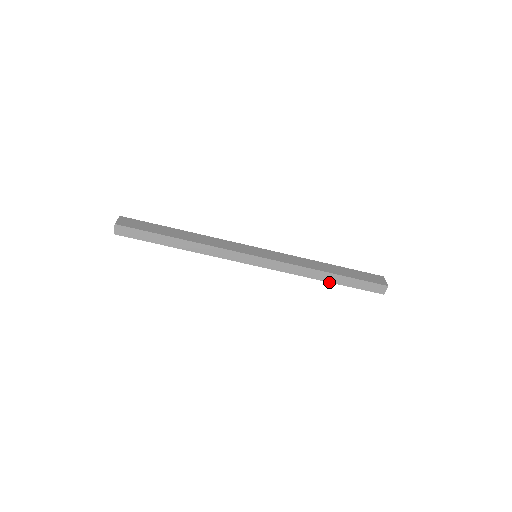
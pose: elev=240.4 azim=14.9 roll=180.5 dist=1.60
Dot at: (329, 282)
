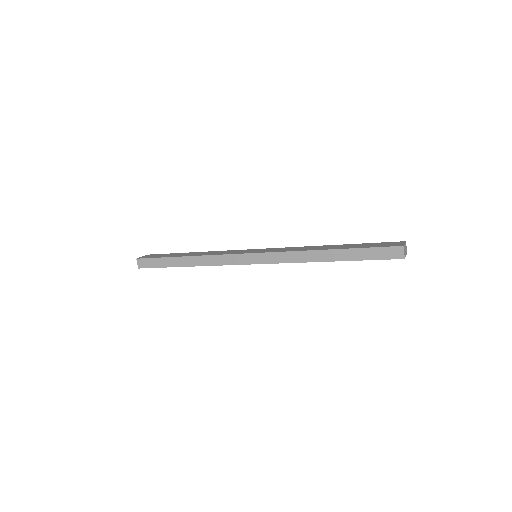
Dot at: (333, 261)
